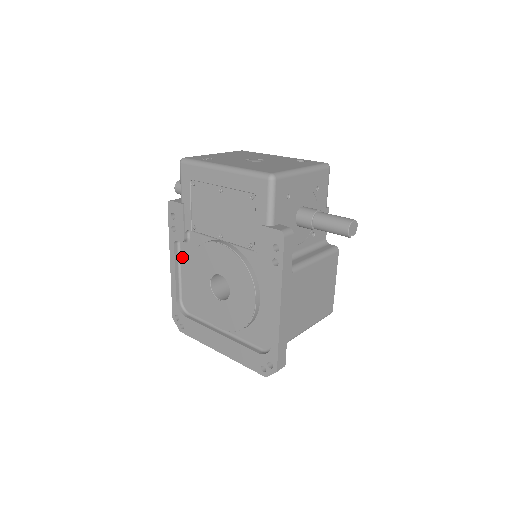
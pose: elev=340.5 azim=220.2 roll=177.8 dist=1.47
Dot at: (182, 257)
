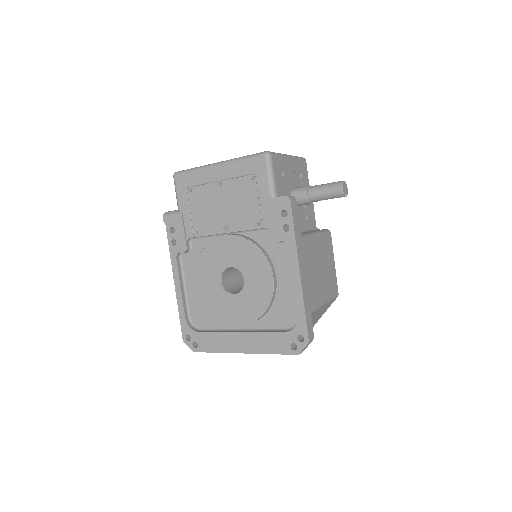
Dot at: (185, 271)
